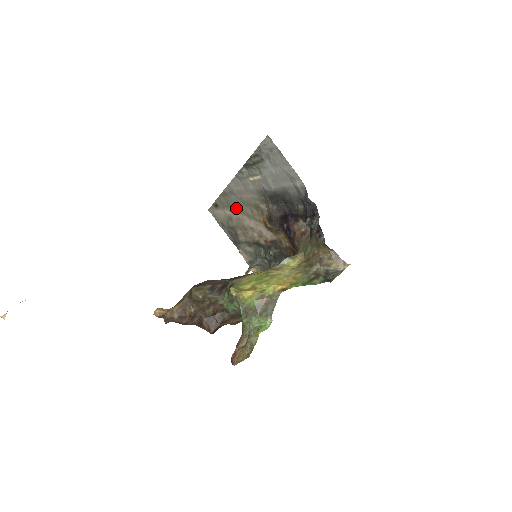
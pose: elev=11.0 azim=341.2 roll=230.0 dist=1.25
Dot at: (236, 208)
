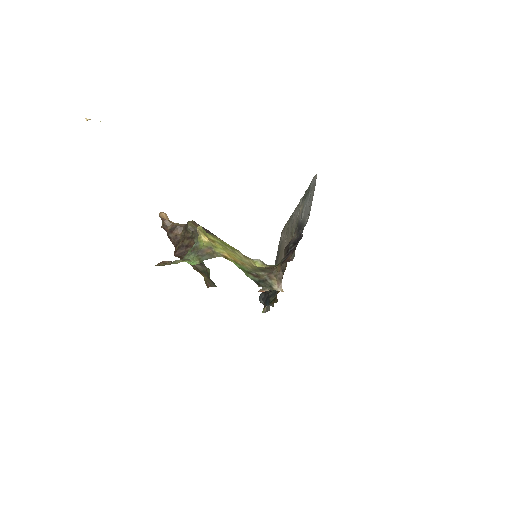
Dot at: occluded
